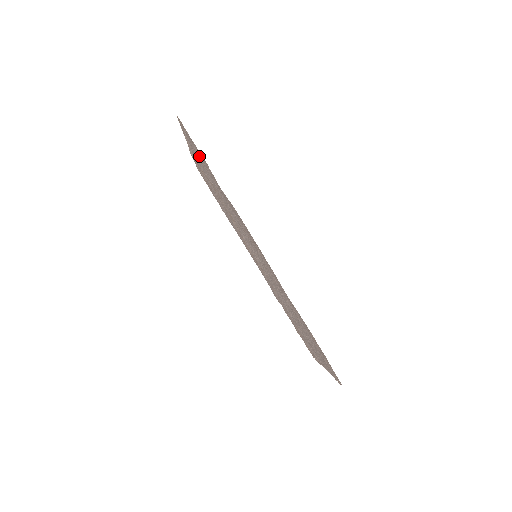
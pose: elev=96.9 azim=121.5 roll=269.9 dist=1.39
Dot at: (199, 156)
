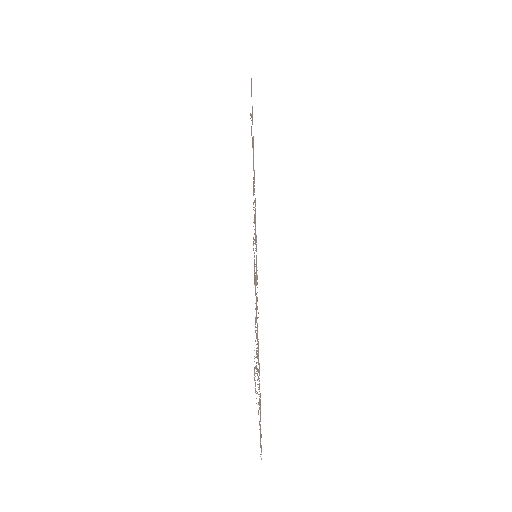
Dot at: occluded
